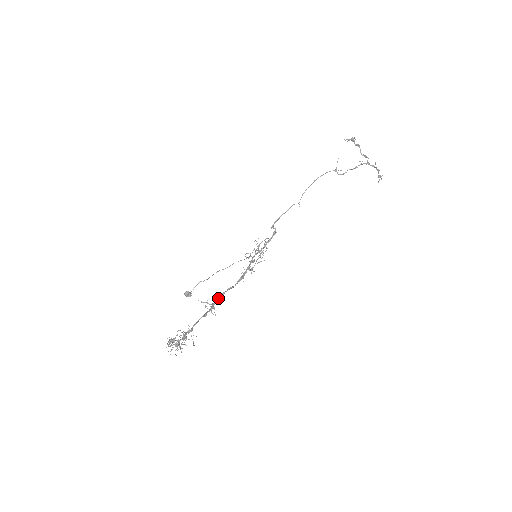
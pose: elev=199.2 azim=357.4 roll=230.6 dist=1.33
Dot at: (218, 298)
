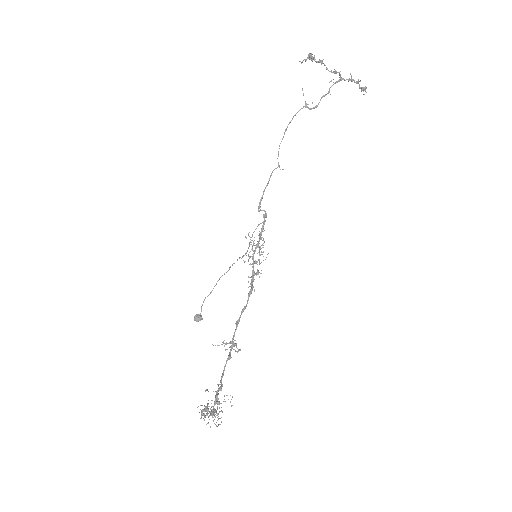
Dot at: (235, 330)
